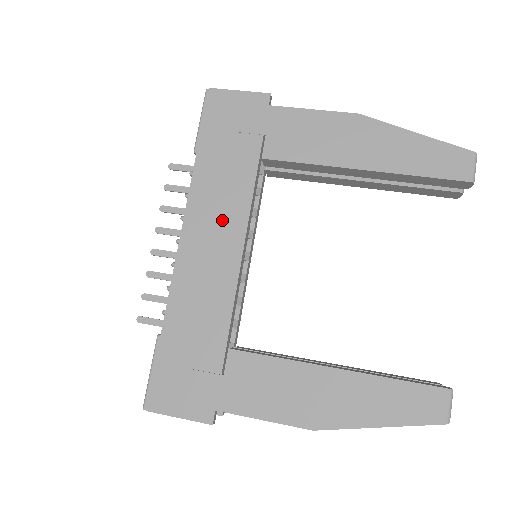
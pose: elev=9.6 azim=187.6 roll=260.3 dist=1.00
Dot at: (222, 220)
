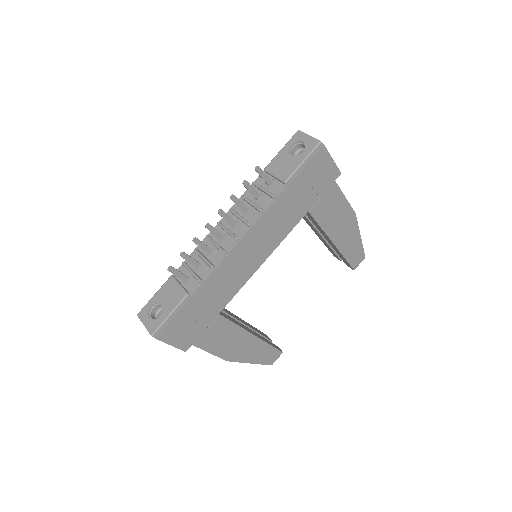
Dot at: (268, 239)
